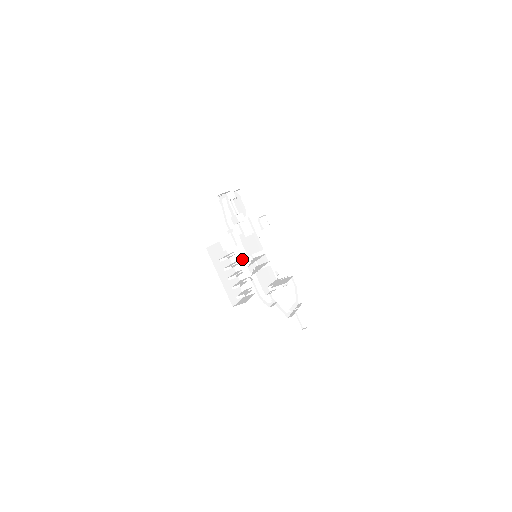
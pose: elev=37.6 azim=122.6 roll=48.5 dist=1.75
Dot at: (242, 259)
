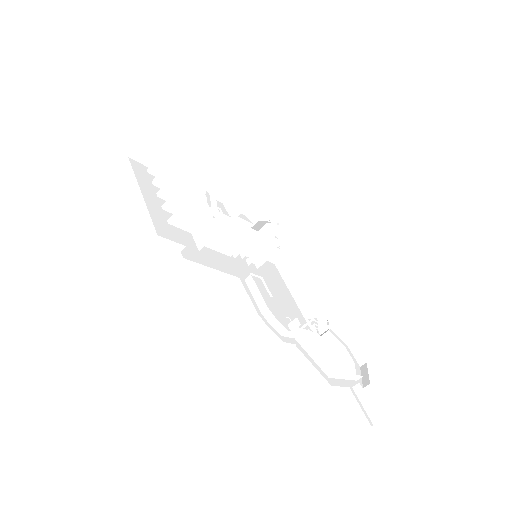
Dot at: (200, 194)
